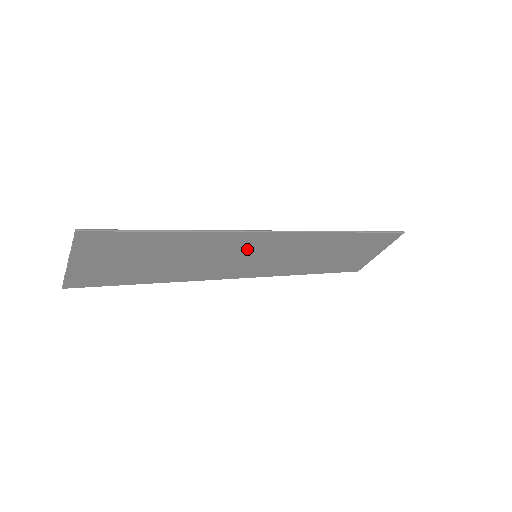
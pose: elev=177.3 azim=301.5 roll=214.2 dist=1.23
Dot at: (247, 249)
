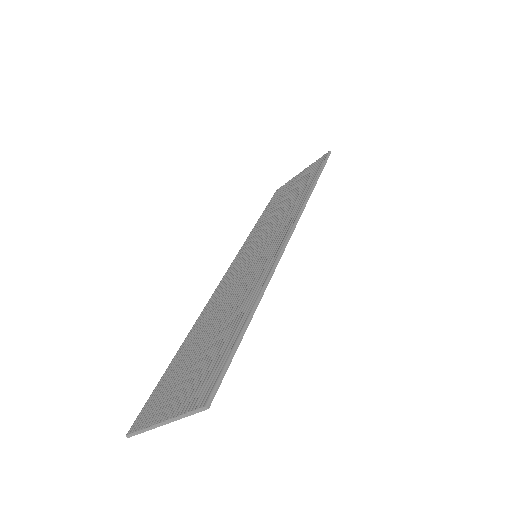
Dot at: occluded
